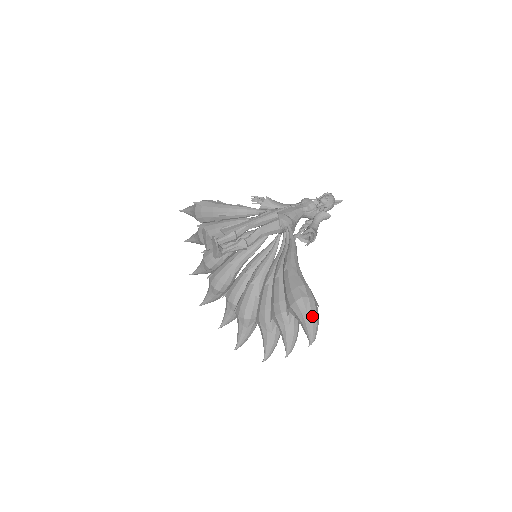
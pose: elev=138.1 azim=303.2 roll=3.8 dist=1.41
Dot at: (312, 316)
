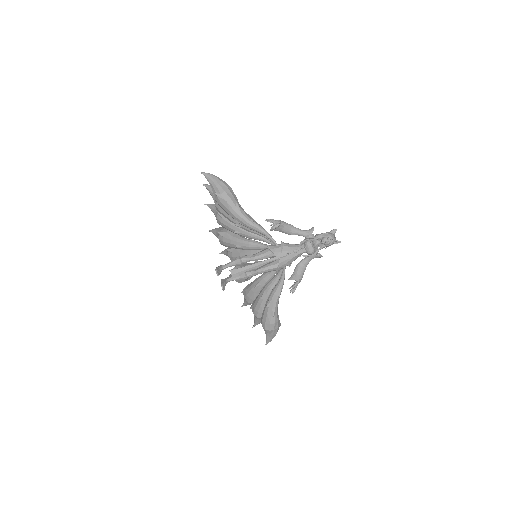
Dot at: (273, 336)
